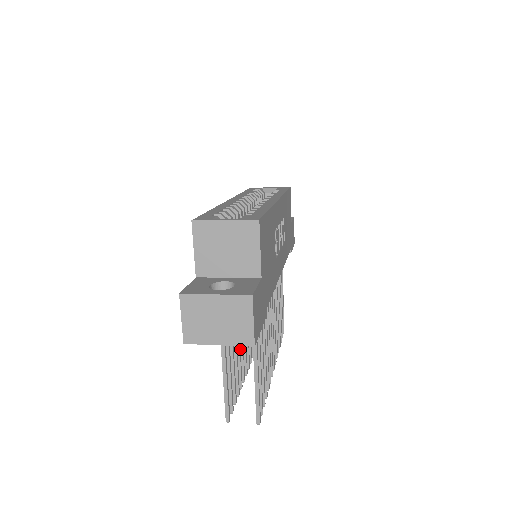
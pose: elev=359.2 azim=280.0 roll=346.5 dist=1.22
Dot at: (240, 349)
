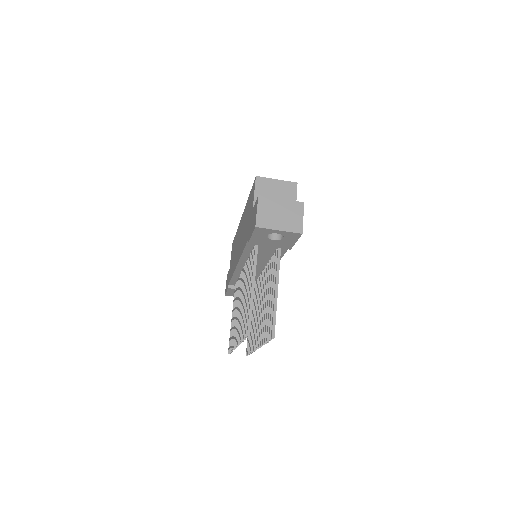
Dot at: occluded
